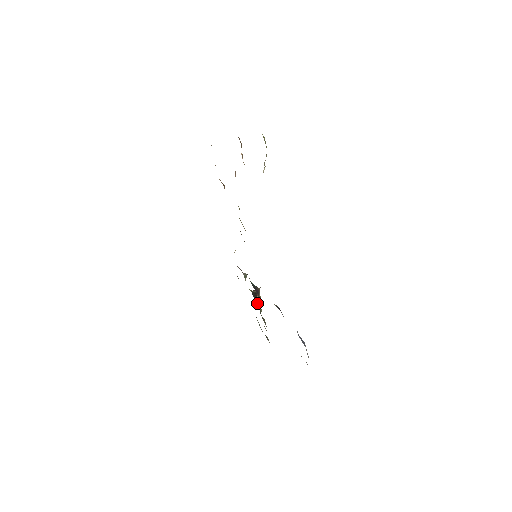
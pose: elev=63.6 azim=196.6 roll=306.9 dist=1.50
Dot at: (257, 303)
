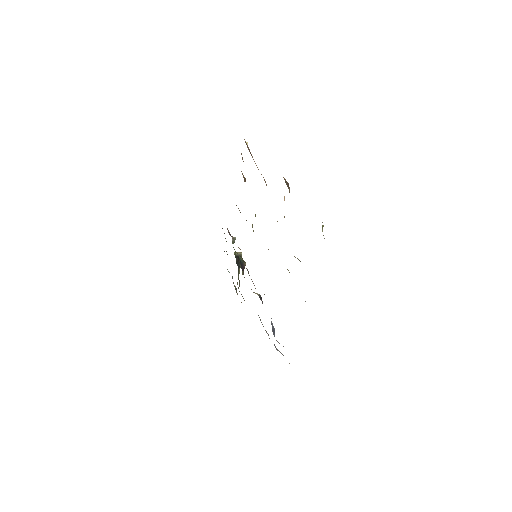
Dot at: (238, 270)
